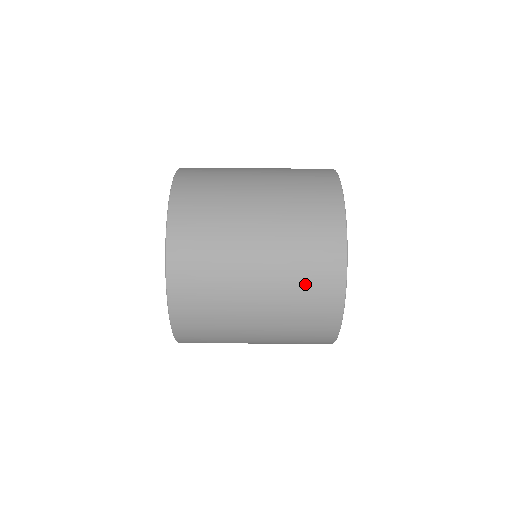
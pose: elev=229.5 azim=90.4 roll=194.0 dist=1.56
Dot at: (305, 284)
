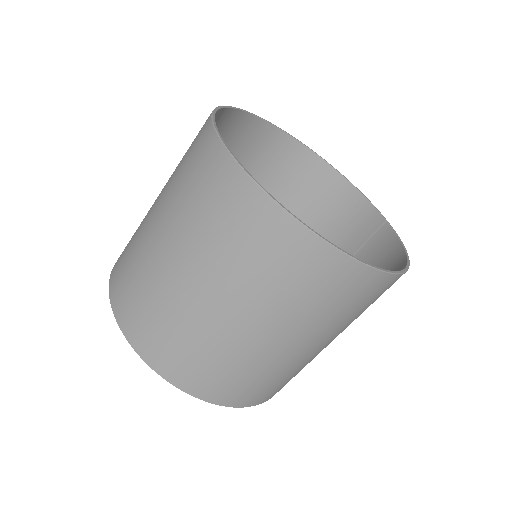
Dot at: (255, 260)
